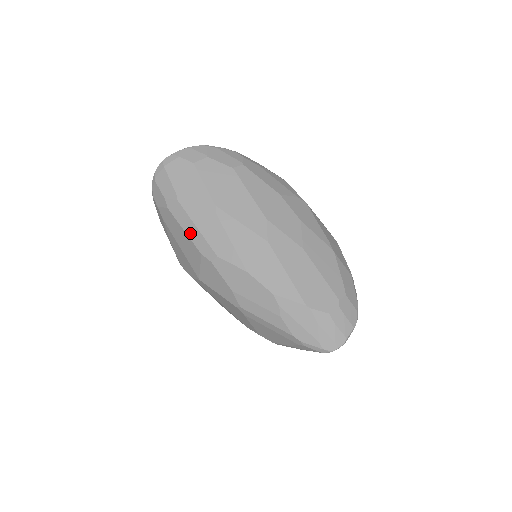
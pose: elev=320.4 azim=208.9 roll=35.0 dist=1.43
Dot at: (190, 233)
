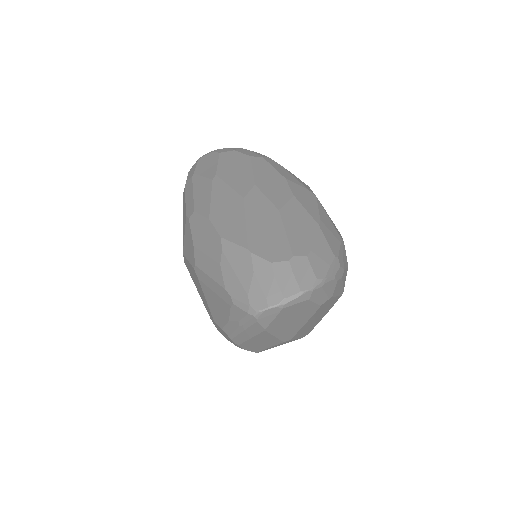
Dot at: (188, 200)
